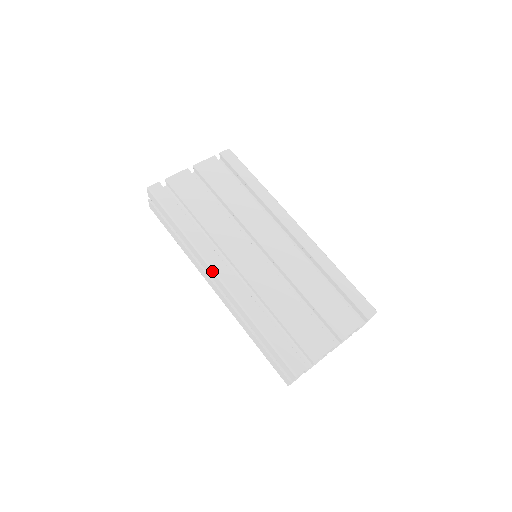
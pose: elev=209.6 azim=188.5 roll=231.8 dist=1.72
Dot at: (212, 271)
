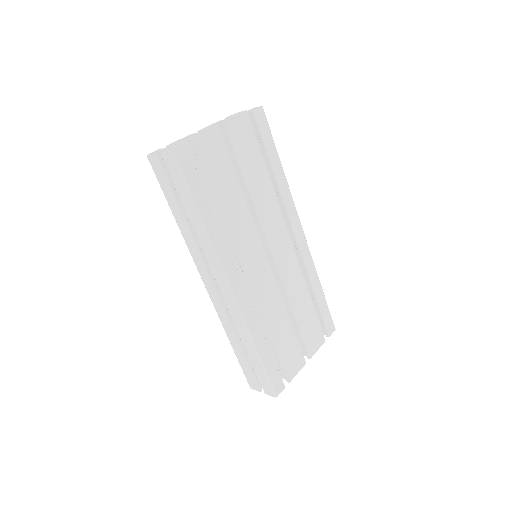
Dot at: (227, 285)
